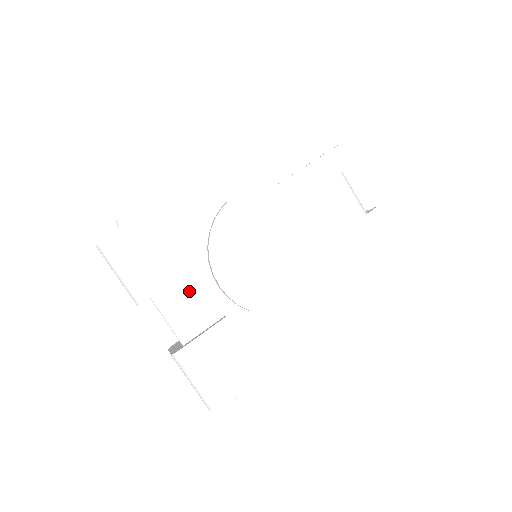
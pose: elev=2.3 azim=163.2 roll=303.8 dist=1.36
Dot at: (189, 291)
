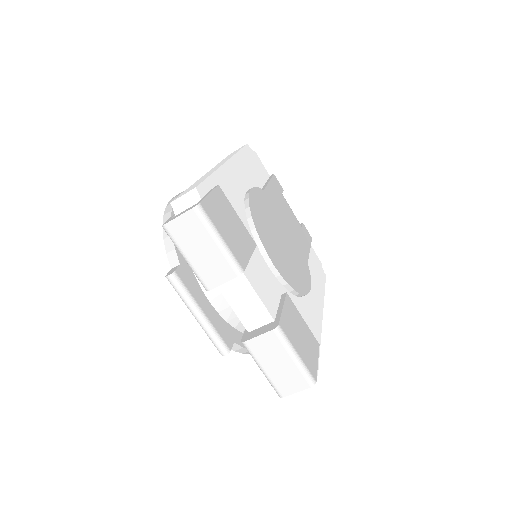
Dot at: (257, 268)
